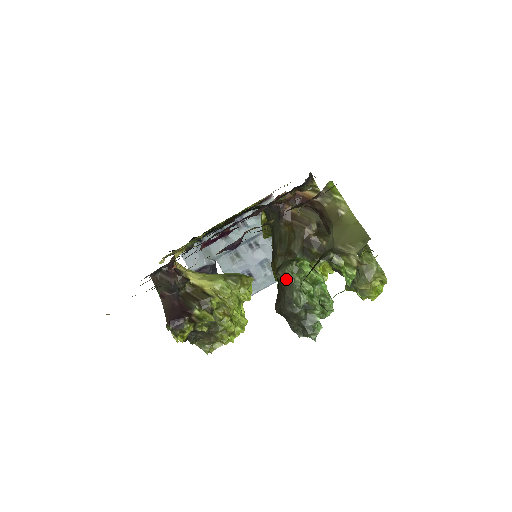
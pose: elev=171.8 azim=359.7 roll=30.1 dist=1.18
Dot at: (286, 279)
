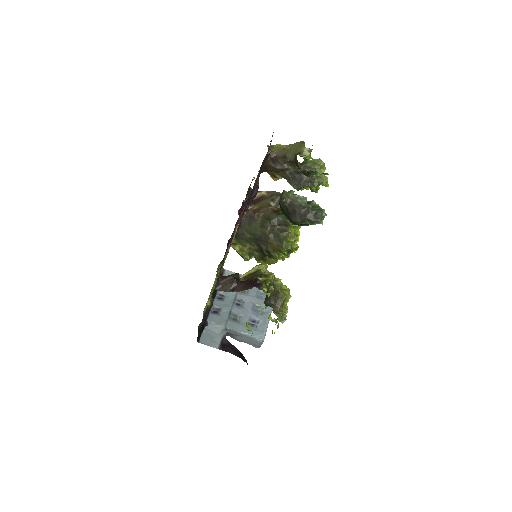
Dot at: (288, 198)
